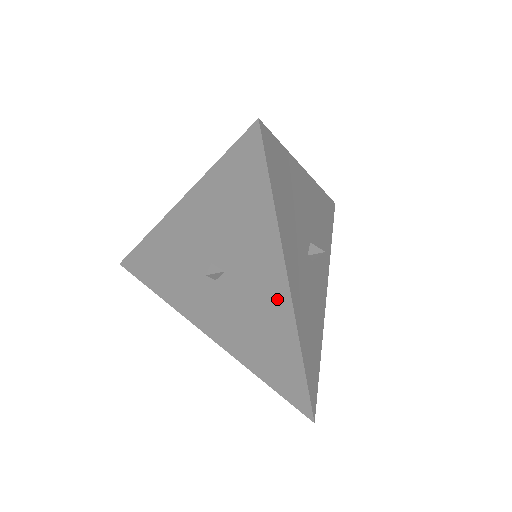
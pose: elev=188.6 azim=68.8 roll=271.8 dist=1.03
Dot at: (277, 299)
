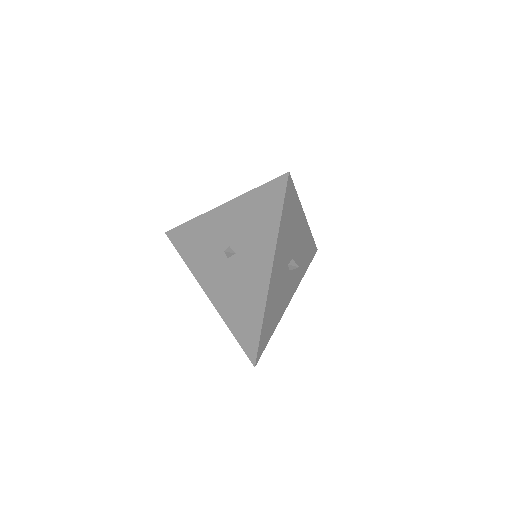
Dot at: (261, 278)
